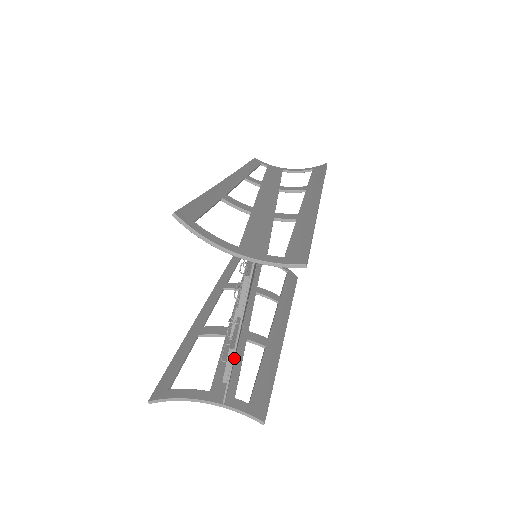
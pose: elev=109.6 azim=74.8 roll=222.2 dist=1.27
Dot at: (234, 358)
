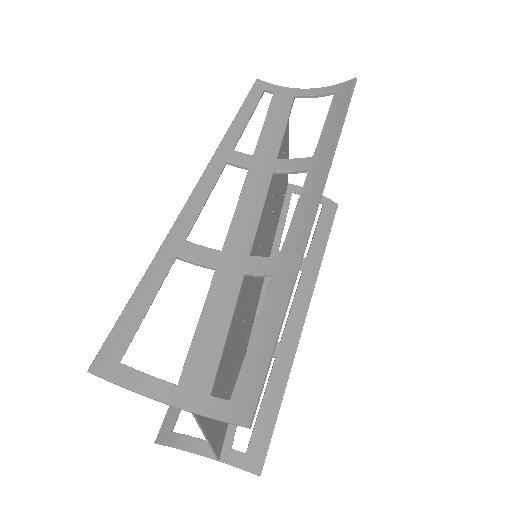
Dot at: (222, 422)
